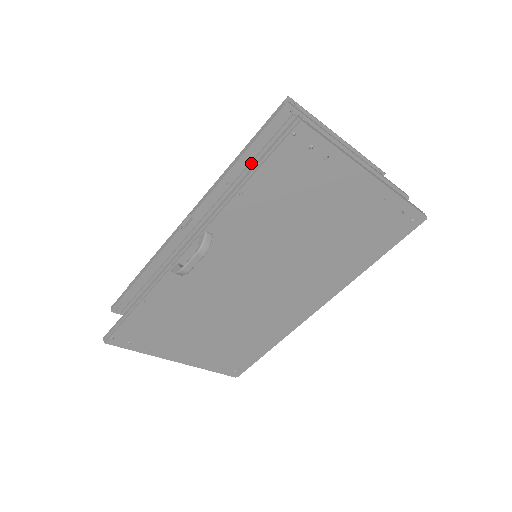
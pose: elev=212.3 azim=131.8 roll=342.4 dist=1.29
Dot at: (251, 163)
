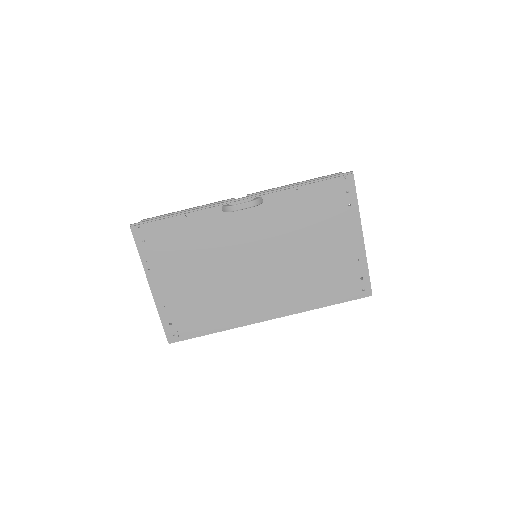
Dot at: occluded
